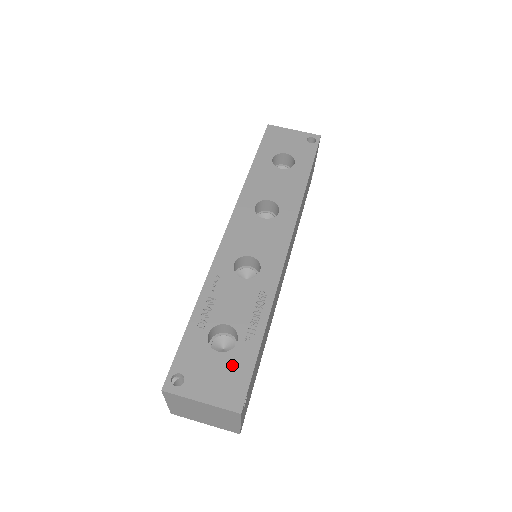
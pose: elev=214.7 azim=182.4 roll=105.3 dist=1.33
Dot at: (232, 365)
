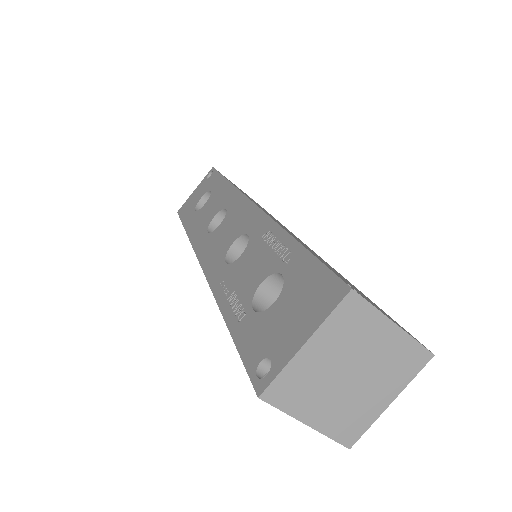
Dot at: (297, 287)
